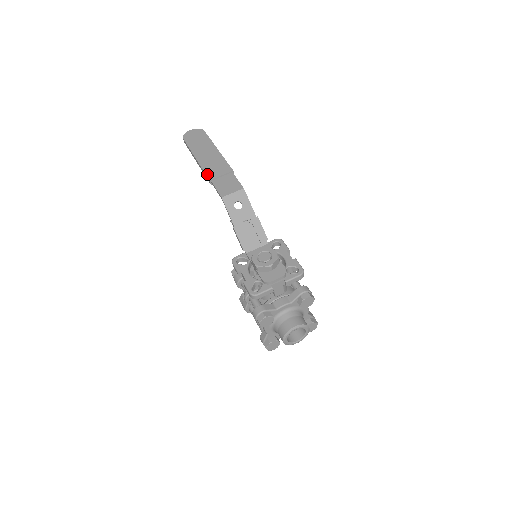
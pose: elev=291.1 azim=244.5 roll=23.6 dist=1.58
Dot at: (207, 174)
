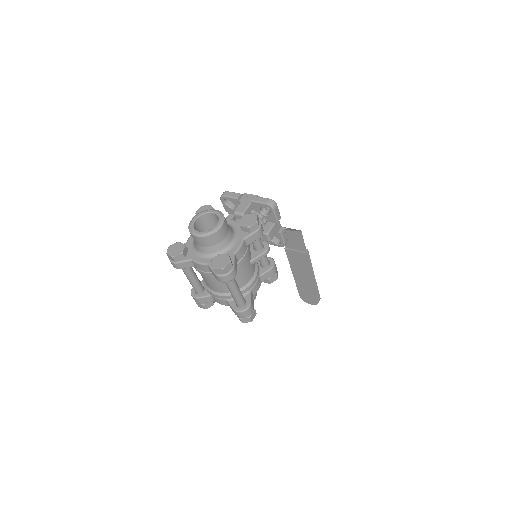
Dot at: occluded
